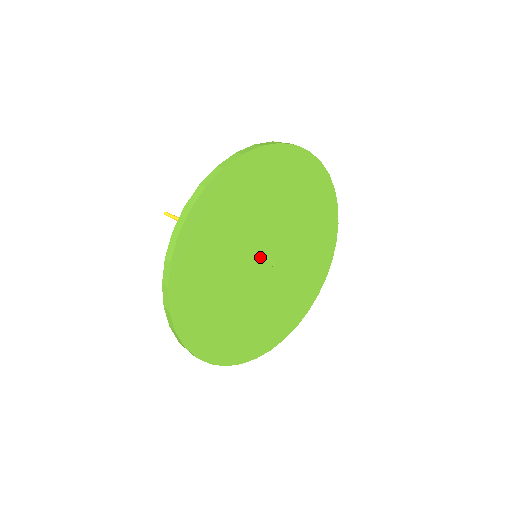
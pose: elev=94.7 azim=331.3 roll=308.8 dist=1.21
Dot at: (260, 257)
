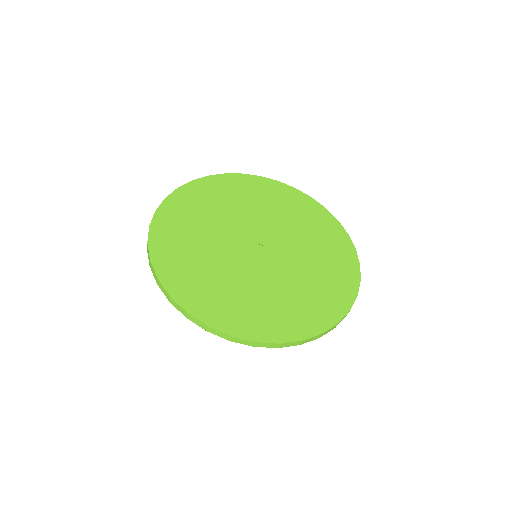
Dot at: (249, 242)
